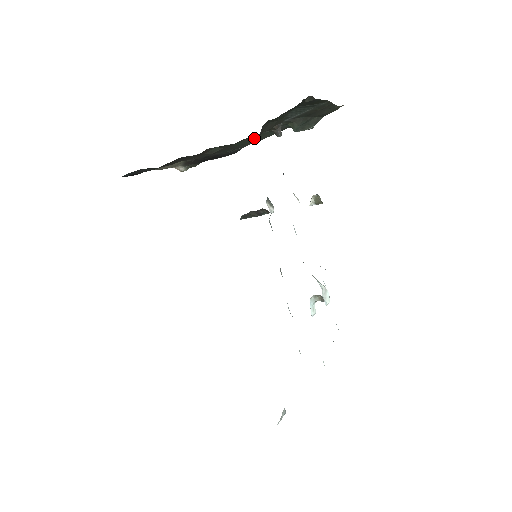
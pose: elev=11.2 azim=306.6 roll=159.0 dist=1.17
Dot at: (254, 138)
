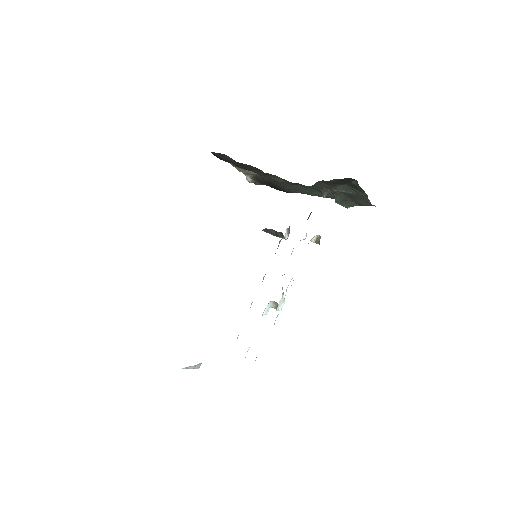
Dot at: (308, 190)
